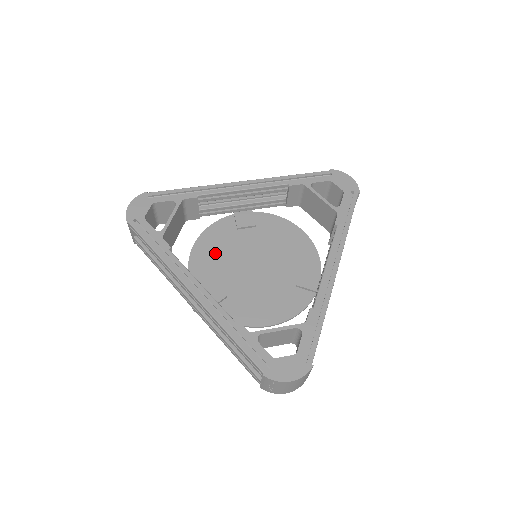
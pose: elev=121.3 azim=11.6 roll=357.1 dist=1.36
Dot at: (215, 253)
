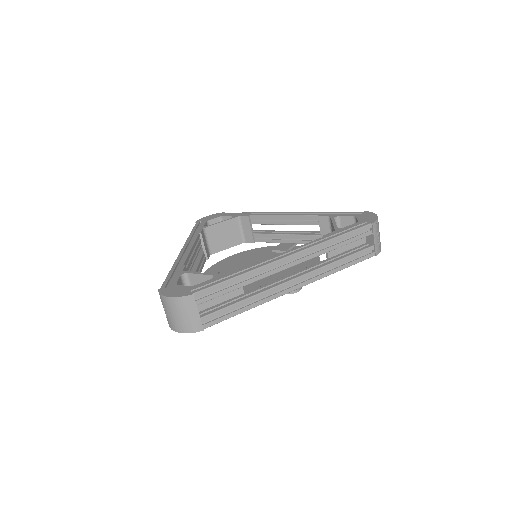
Dot at: (242, 260)
